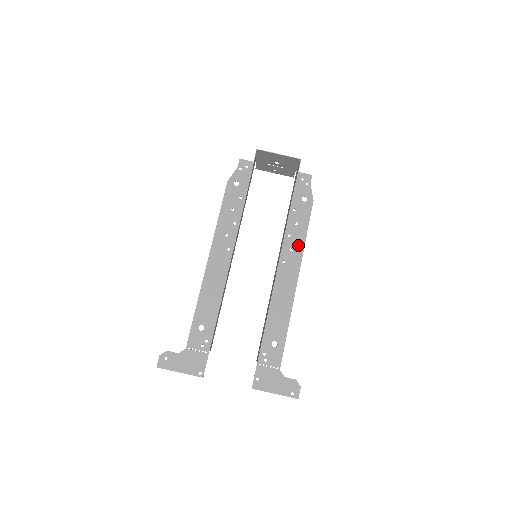
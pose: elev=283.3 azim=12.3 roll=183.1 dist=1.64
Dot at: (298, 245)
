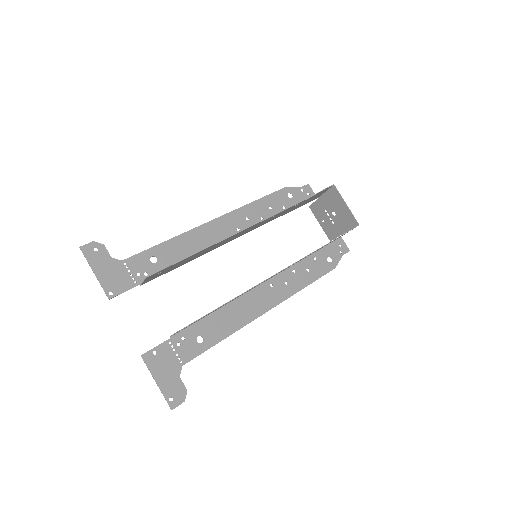
Dot at: (294, 285)
